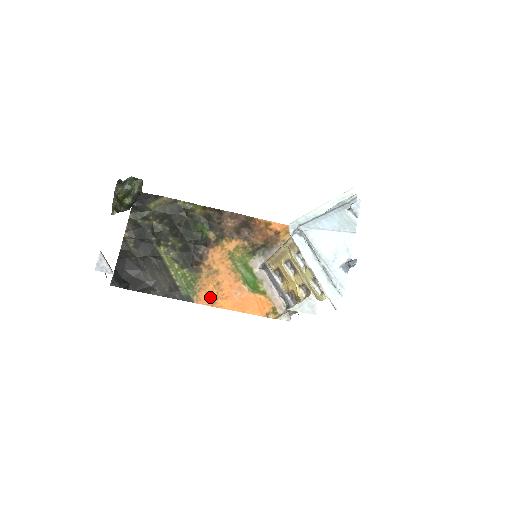
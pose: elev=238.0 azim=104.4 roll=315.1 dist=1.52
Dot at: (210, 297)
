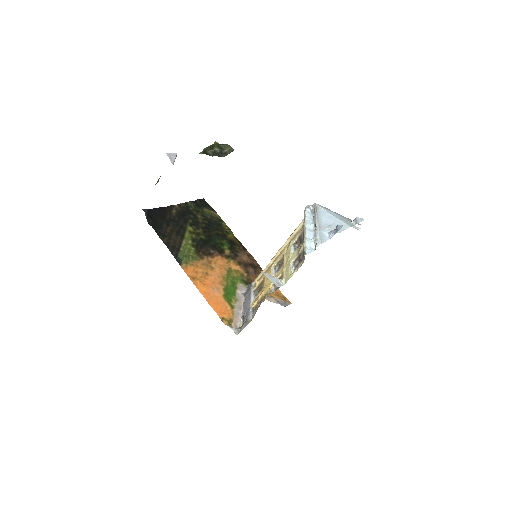
Dot at: (194, 274)
